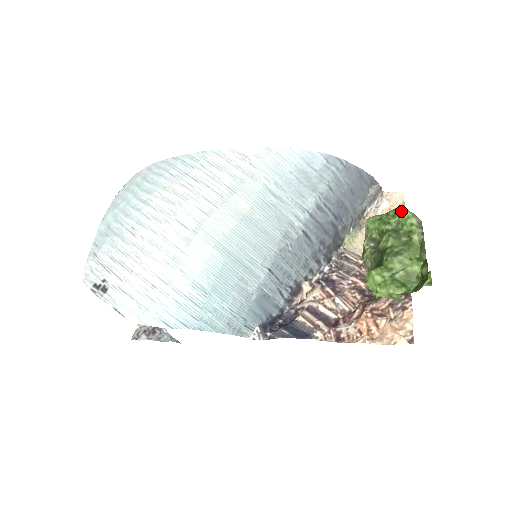
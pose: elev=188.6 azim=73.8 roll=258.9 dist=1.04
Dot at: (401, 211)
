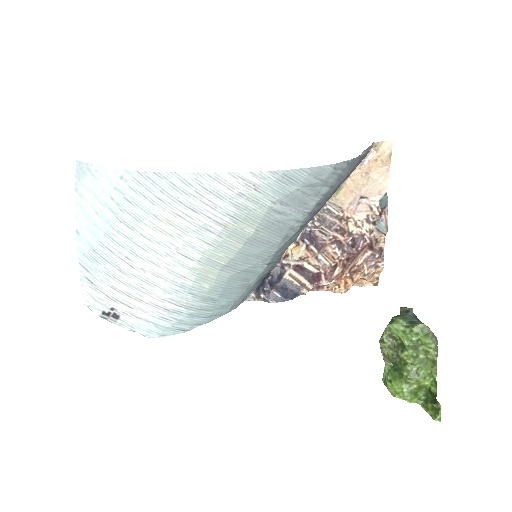
Dot at: (423, 331)
